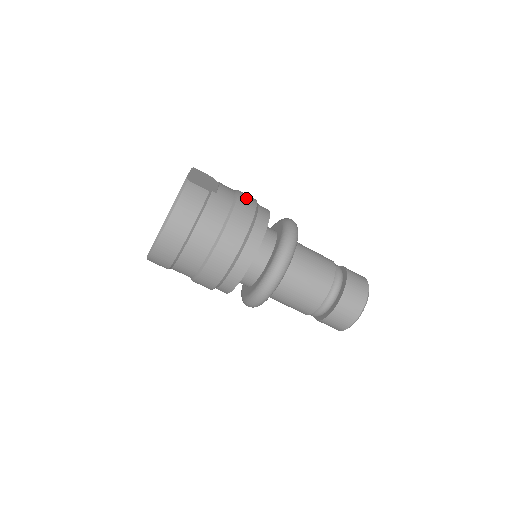
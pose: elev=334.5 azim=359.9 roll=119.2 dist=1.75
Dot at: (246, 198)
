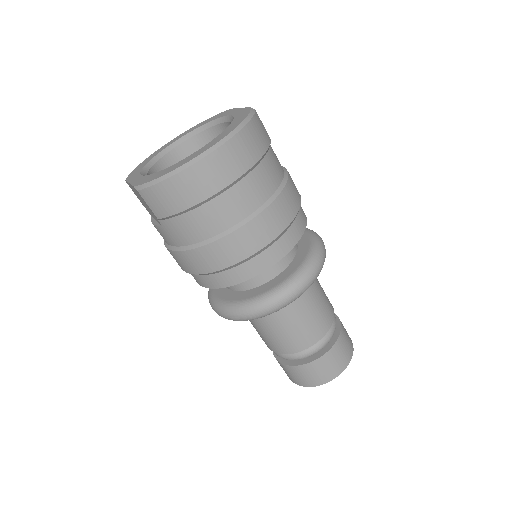
Dot at: occluded
